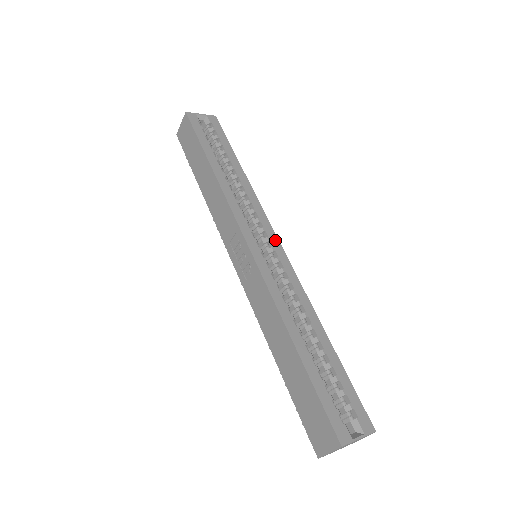
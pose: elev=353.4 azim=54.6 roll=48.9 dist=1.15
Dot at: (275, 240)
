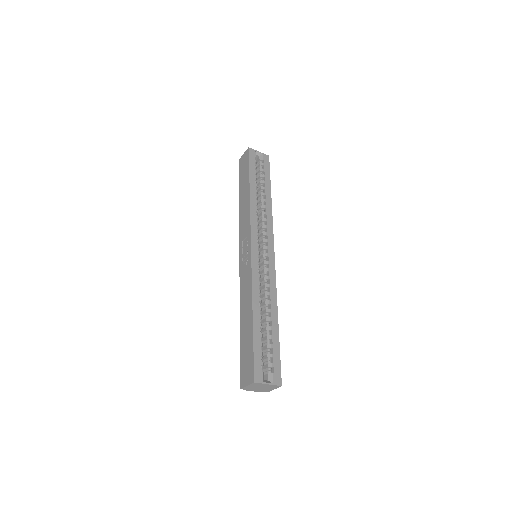
Dot at: (272, 250)
